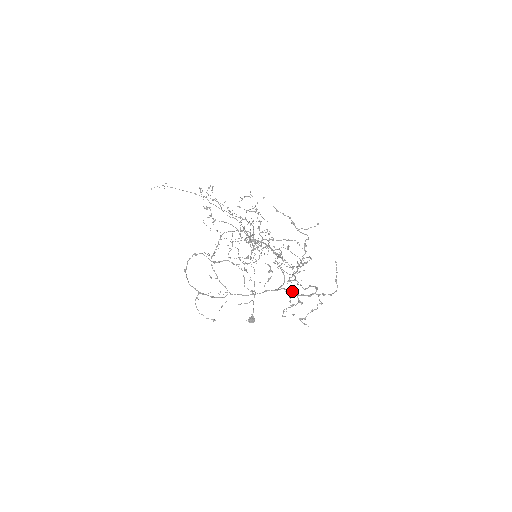
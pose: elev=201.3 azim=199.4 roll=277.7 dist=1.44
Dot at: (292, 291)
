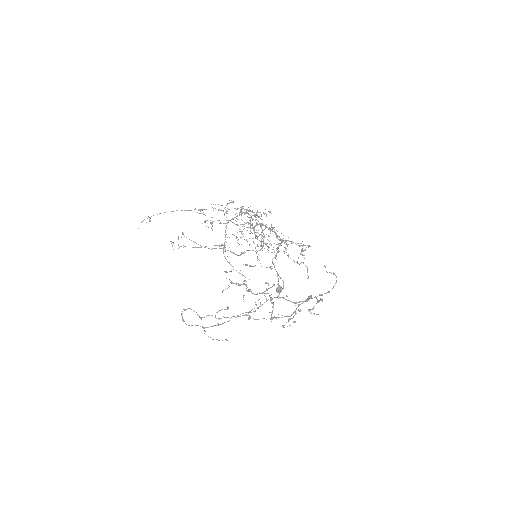
Dot at: (289, 300)
